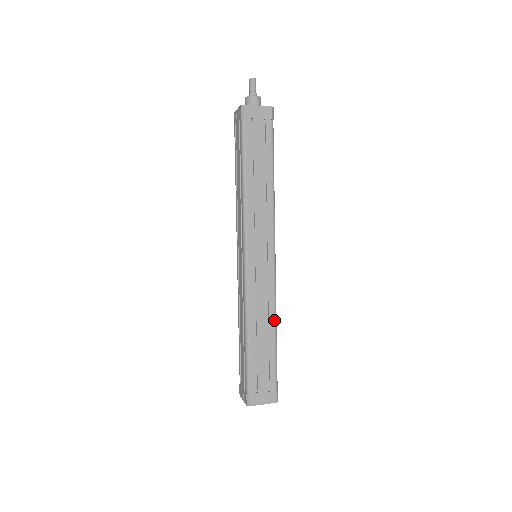
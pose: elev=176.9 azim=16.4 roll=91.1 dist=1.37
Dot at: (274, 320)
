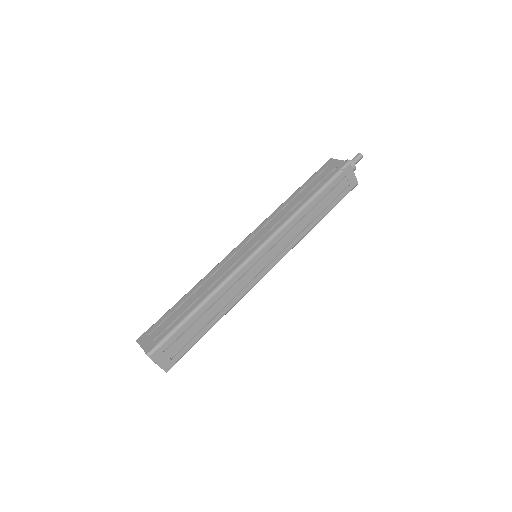
Dot at: (211, 292)
